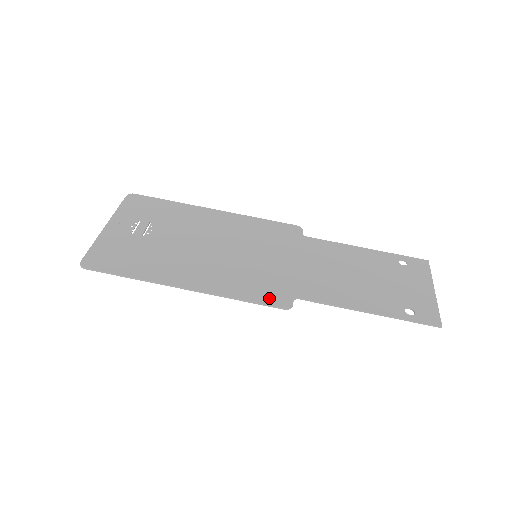
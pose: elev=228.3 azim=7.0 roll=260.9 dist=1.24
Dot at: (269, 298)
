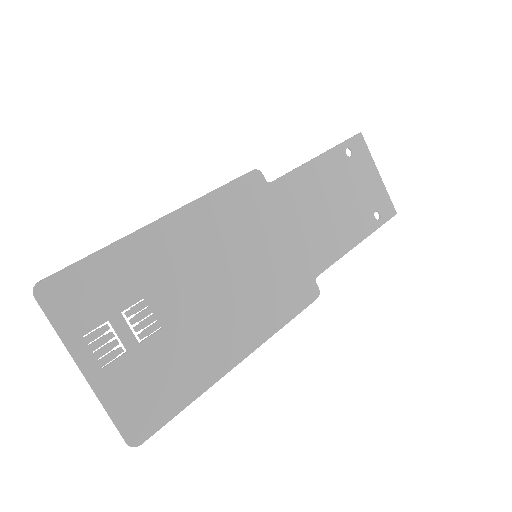
Dot at: (302, 300)
